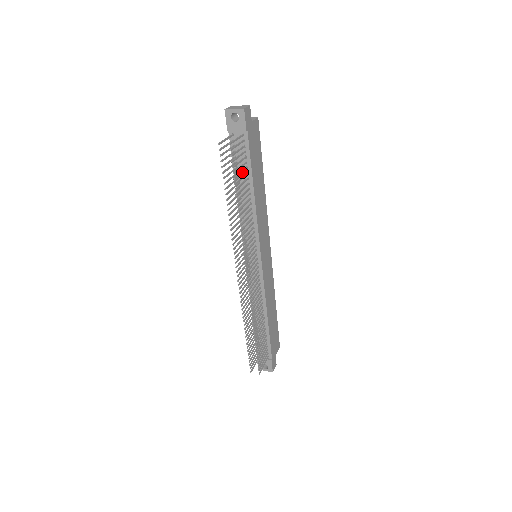
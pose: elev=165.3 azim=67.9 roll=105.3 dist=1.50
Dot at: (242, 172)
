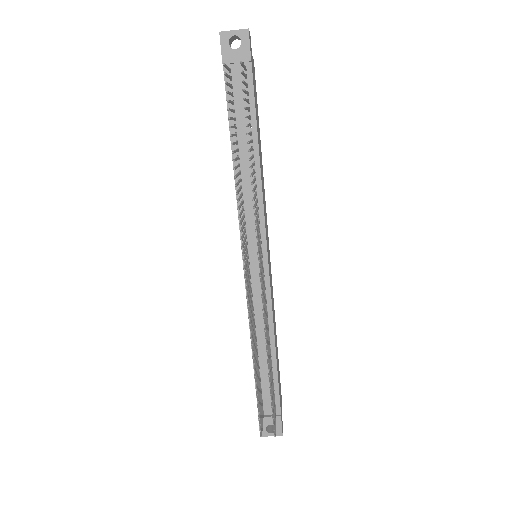
Dot at: (249, 117)
